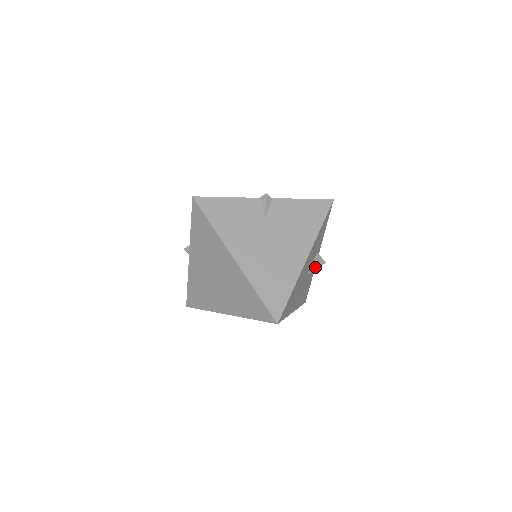
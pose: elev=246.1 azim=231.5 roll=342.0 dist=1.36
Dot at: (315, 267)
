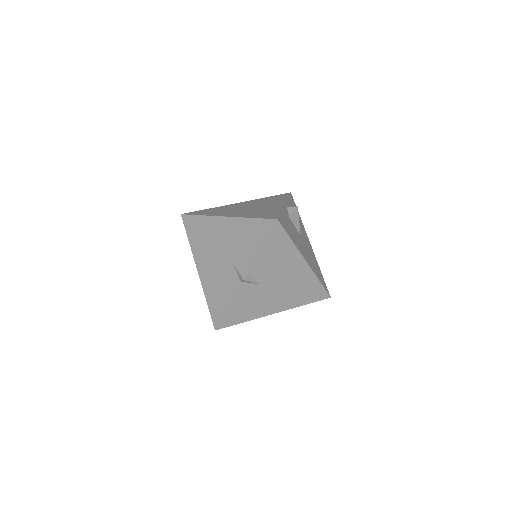
Dot at: (298, 223)
